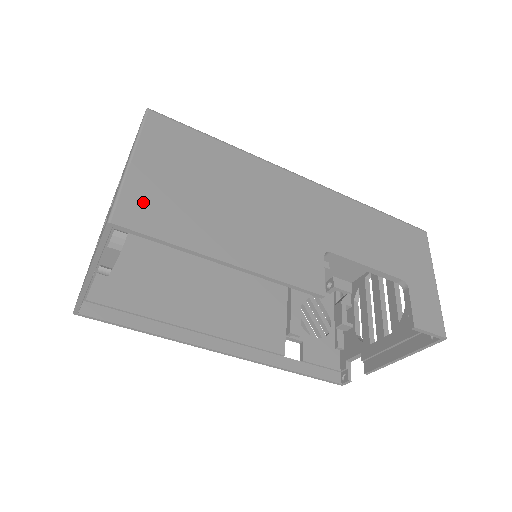
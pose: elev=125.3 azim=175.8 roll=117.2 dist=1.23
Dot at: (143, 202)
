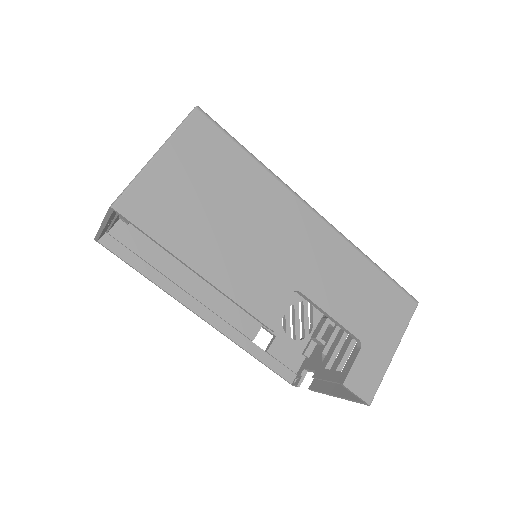
Dot at: (148, 197)
